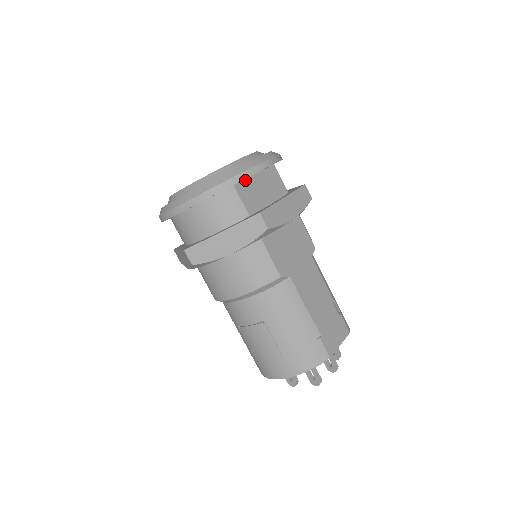
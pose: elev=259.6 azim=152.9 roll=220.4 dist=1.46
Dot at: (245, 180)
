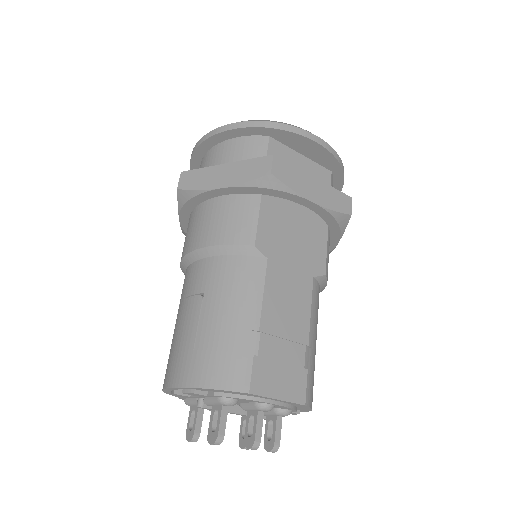
Dot at: (286, 147)
